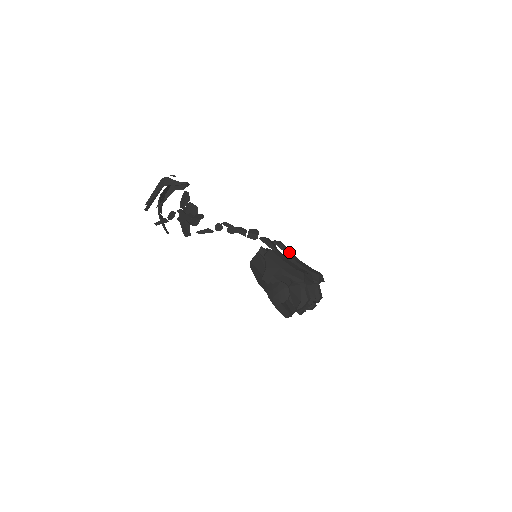
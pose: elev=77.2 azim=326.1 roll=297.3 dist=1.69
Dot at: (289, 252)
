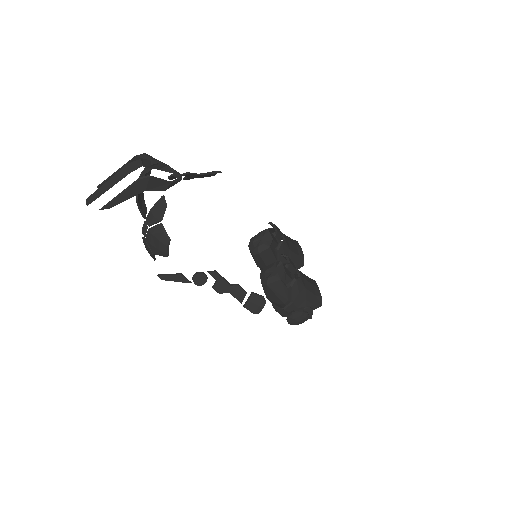
Dot at: (282, 237)
